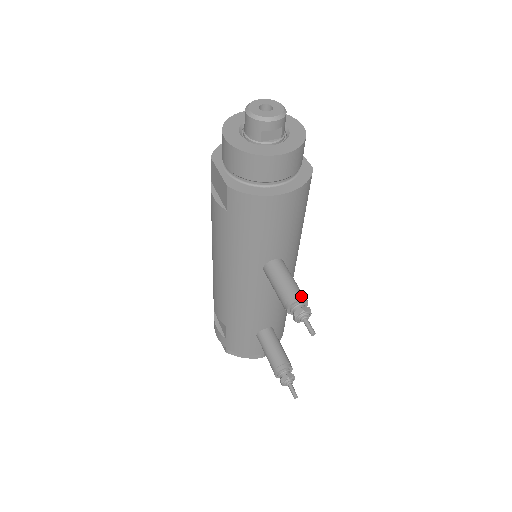
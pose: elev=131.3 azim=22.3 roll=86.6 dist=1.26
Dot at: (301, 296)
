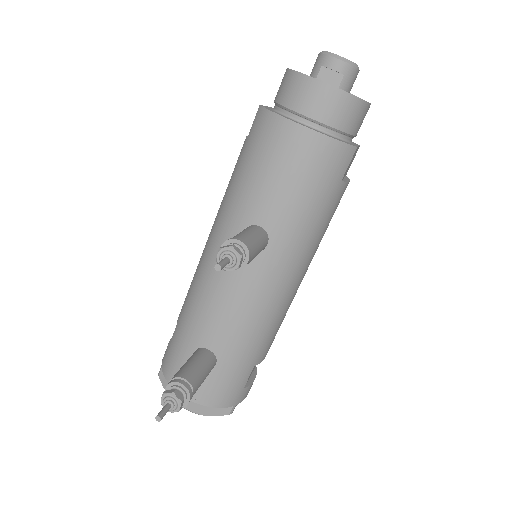
Dot at: (246, 242)
